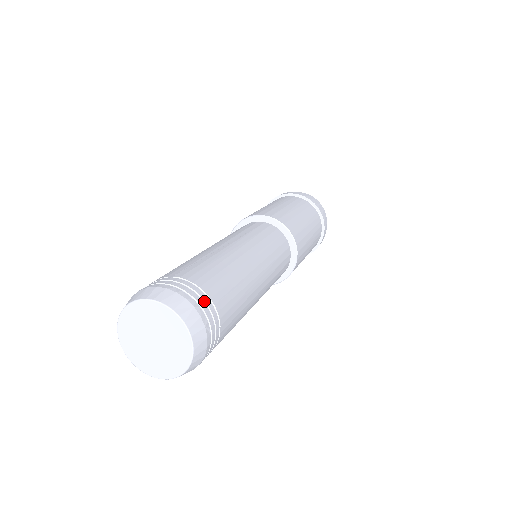
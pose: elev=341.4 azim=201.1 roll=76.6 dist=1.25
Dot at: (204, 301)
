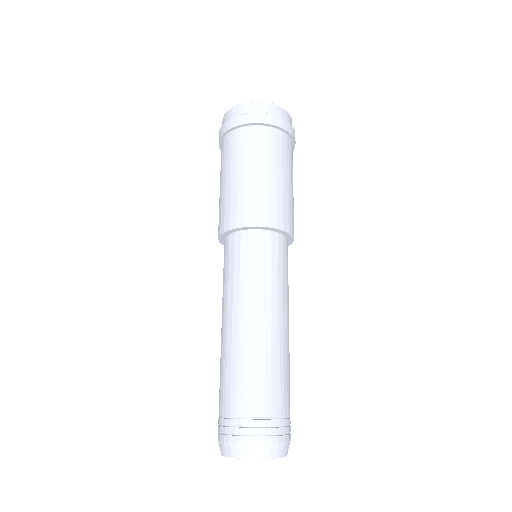
Dot at: (280, 426)
